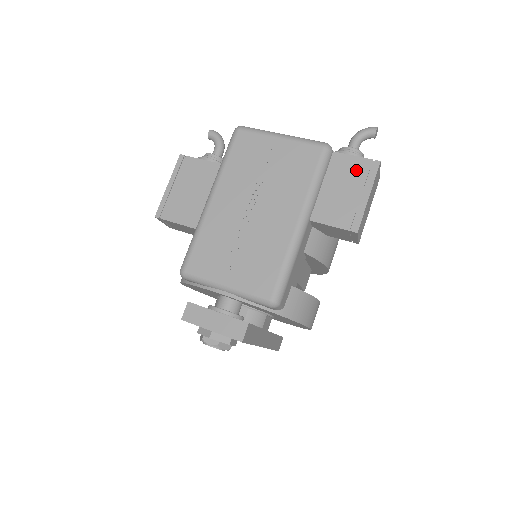
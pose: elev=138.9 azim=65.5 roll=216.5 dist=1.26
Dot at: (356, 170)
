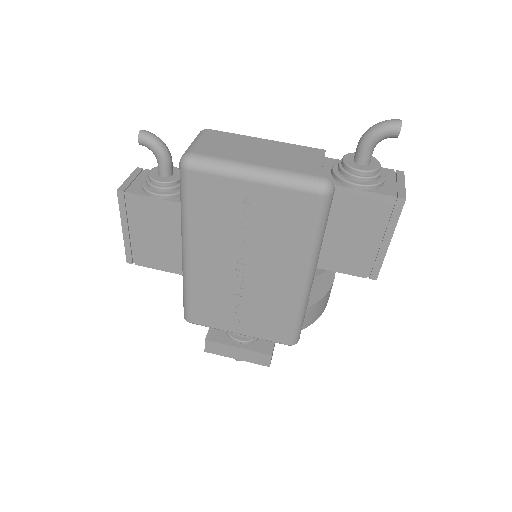
Dot at: (371, 211)
